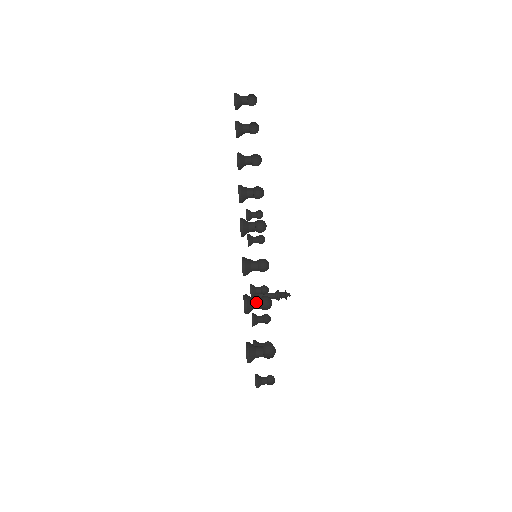
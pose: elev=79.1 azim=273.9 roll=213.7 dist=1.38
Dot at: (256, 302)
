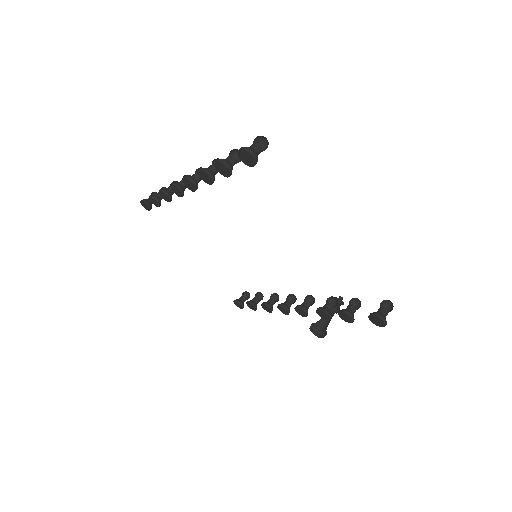
Dot at: (227, 157)
